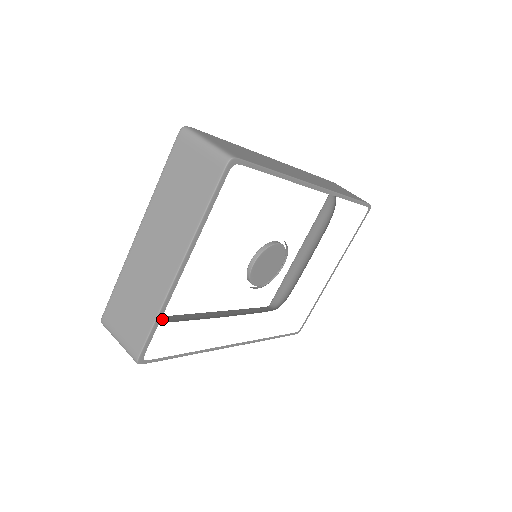
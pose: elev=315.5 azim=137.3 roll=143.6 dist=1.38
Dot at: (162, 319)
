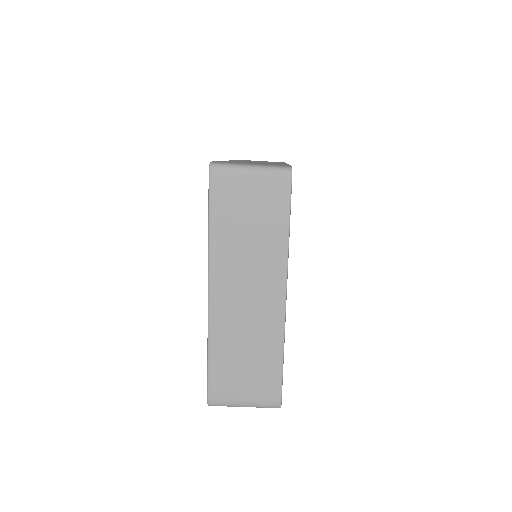
Dot at: occluded
